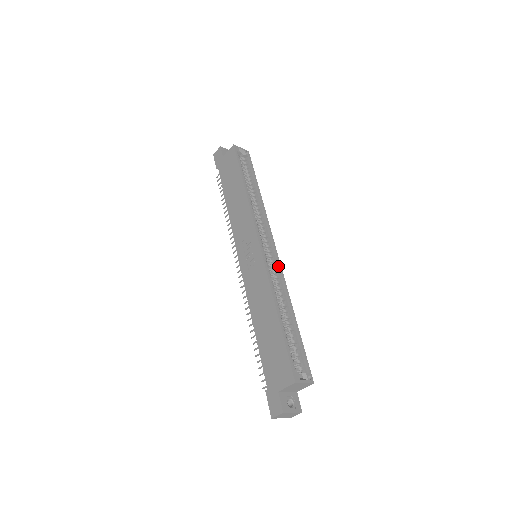
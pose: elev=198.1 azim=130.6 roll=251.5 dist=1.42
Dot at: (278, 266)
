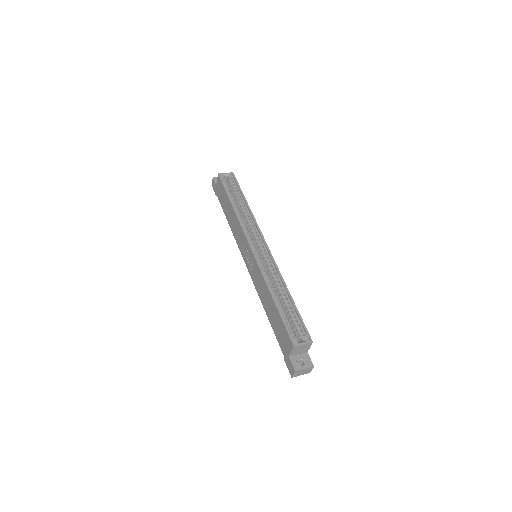
Dot at: (271, 259)
